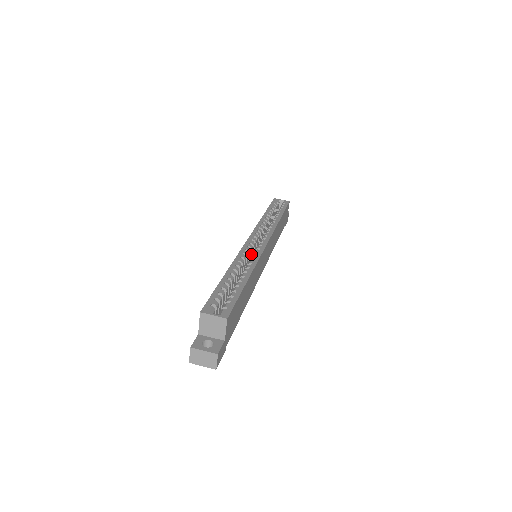
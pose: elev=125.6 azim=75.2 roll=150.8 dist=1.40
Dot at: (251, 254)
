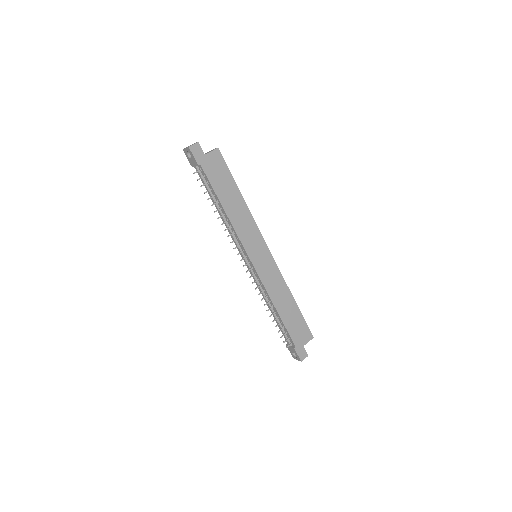
Dot at: occluded
